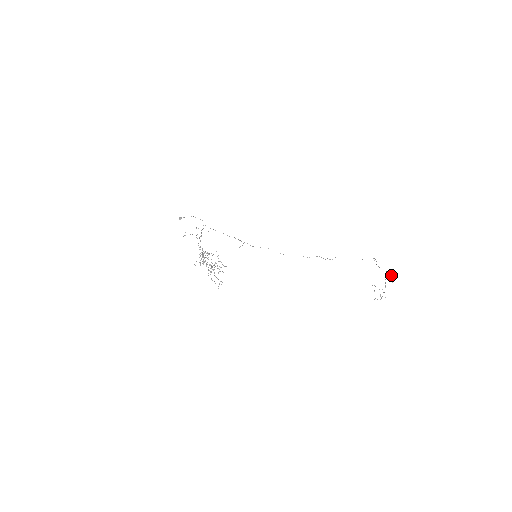
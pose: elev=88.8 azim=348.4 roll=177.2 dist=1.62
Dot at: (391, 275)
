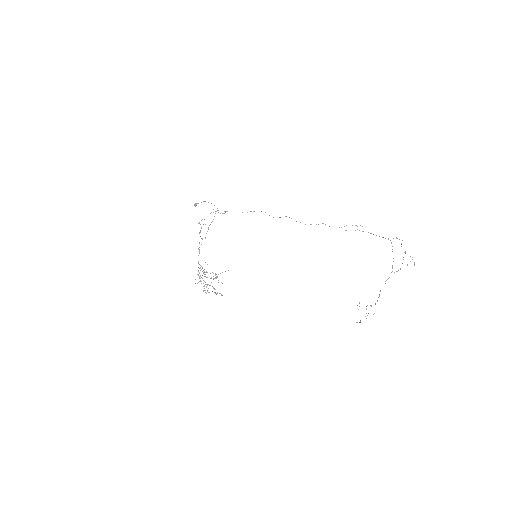
Dot at: occluded
